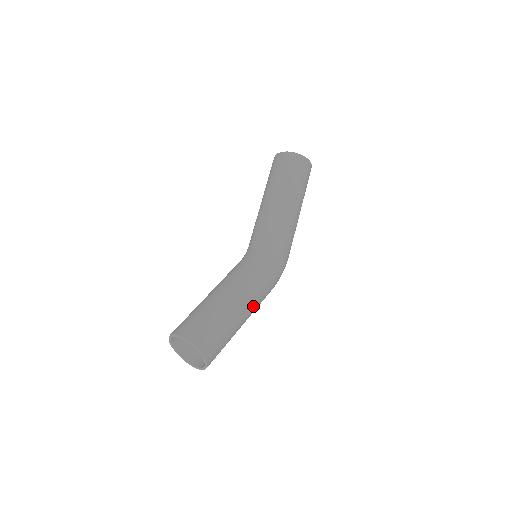
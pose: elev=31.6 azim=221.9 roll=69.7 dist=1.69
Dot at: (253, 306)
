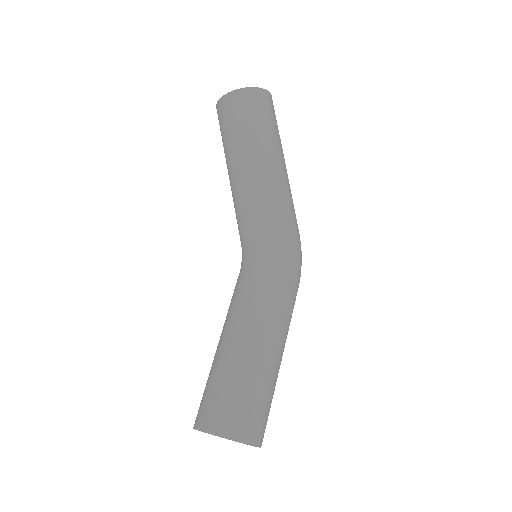
Dot at: (282, 330)
